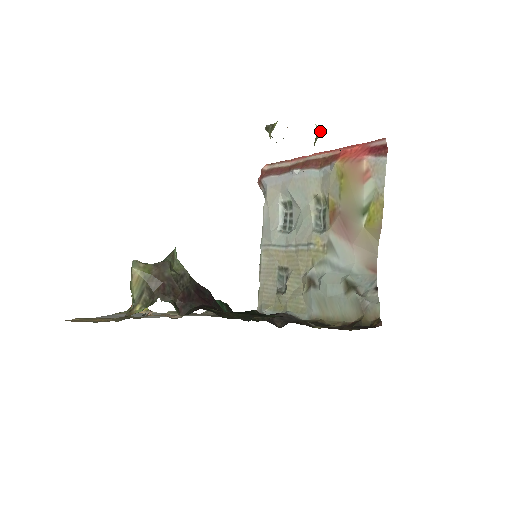
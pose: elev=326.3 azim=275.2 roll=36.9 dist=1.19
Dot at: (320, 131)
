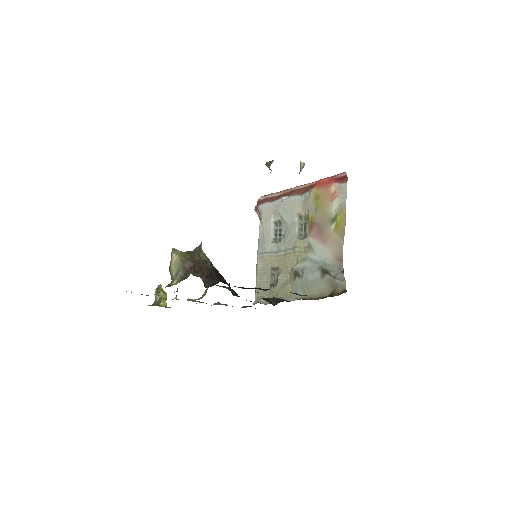
Dot at: (303, 166)
